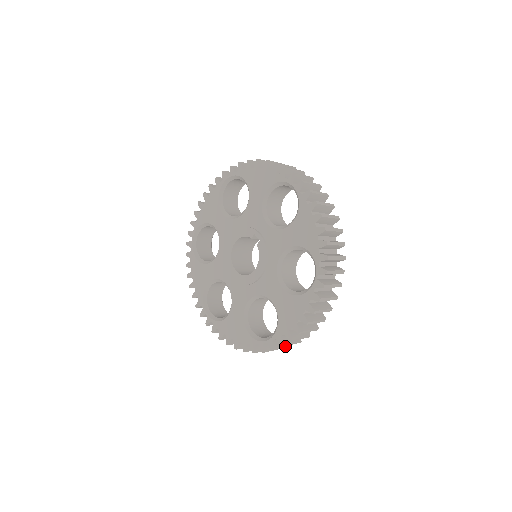
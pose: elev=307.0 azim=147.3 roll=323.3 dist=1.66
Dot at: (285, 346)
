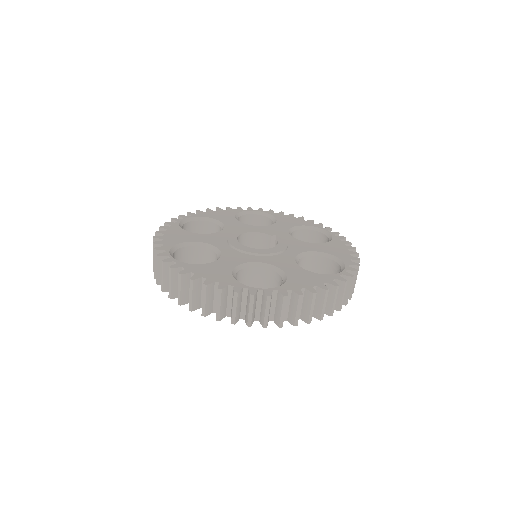
Dot at: occluded
